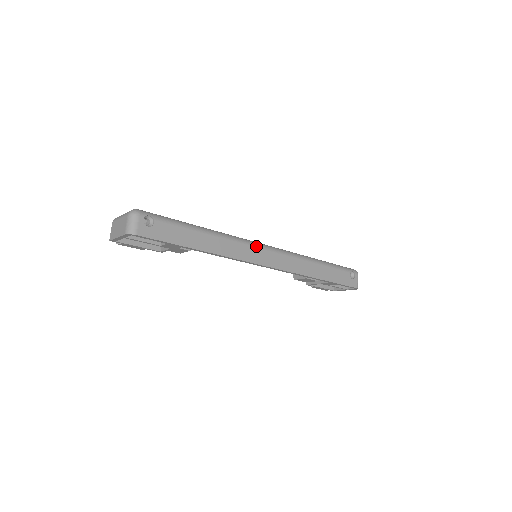
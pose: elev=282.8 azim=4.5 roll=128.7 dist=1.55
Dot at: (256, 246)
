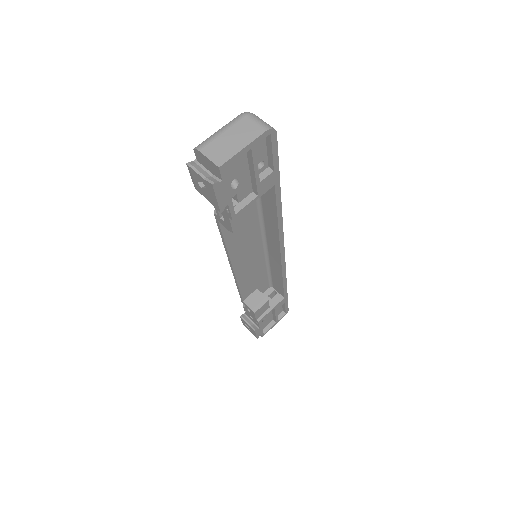
Dot at: occluded
